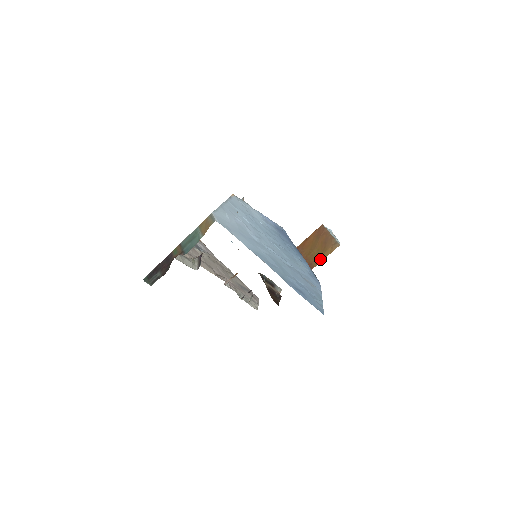
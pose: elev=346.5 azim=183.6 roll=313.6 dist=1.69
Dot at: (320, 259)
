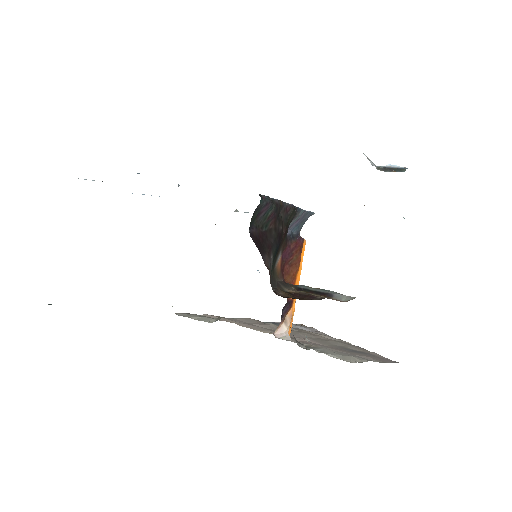
Dot at: occluded
